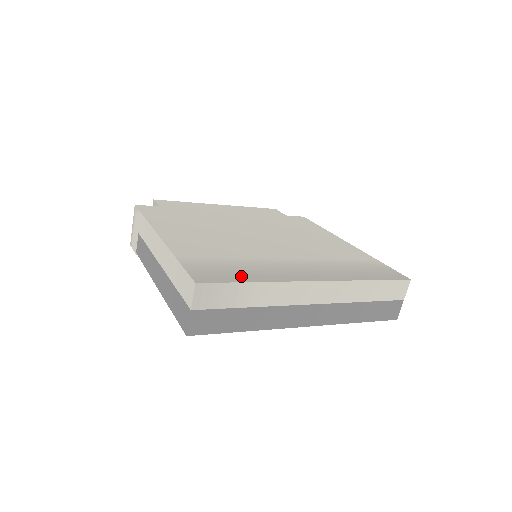
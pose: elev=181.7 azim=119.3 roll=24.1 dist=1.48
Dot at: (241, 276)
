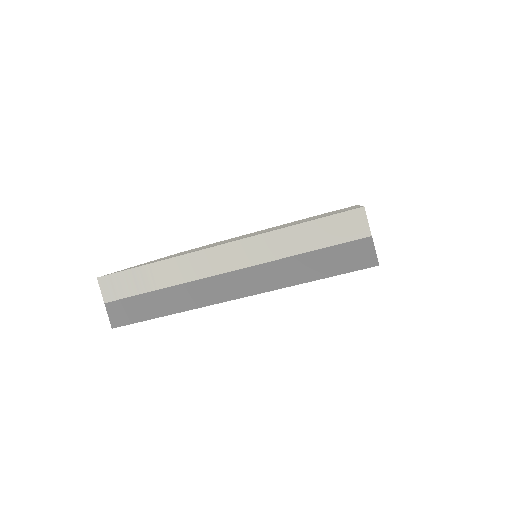
Dot at: occluded
